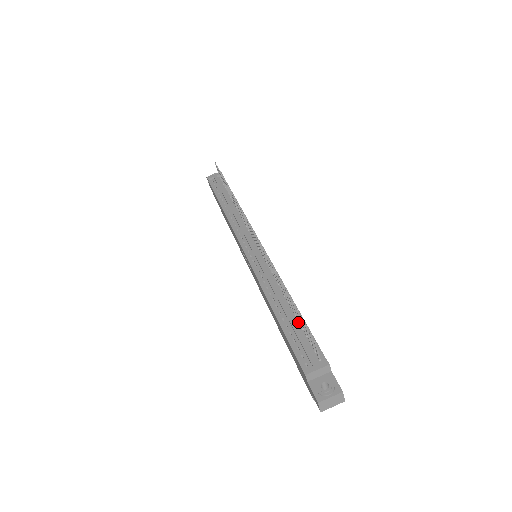
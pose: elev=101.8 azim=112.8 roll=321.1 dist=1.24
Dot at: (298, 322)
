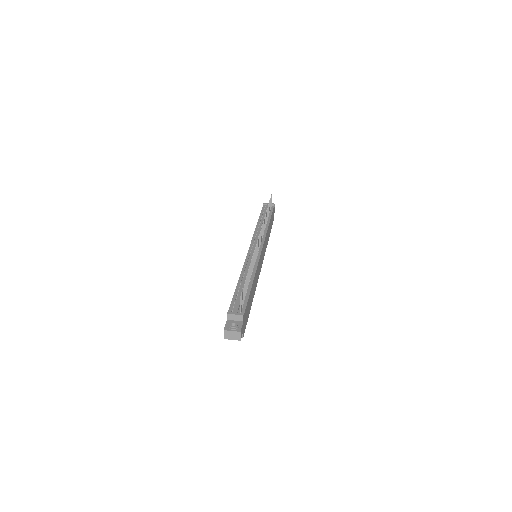
Dot at: (246, 292)
